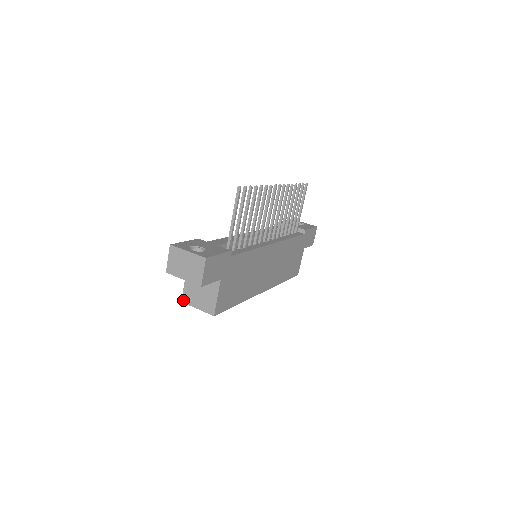
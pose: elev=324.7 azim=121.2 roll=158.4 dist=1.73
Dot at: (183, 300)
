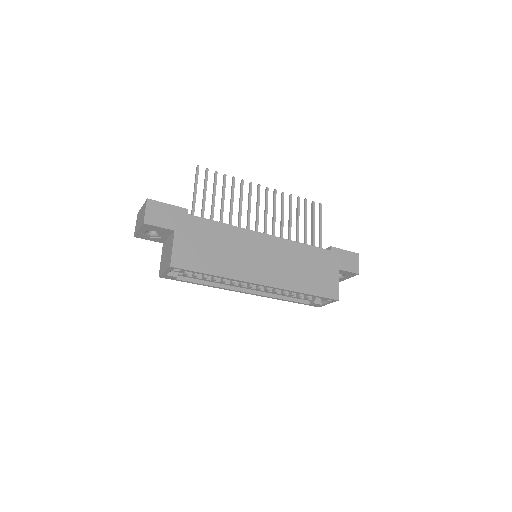
Dot at: (159, 274)
